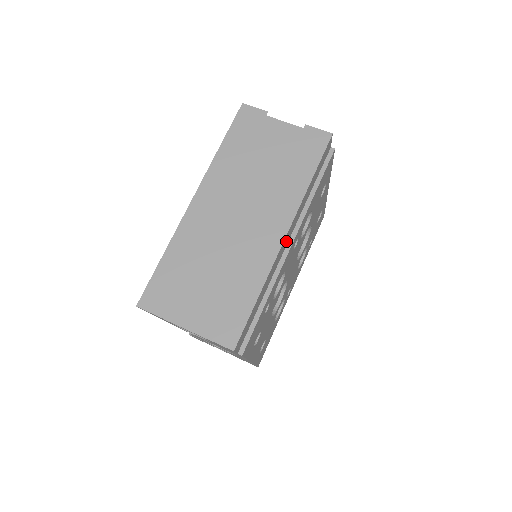
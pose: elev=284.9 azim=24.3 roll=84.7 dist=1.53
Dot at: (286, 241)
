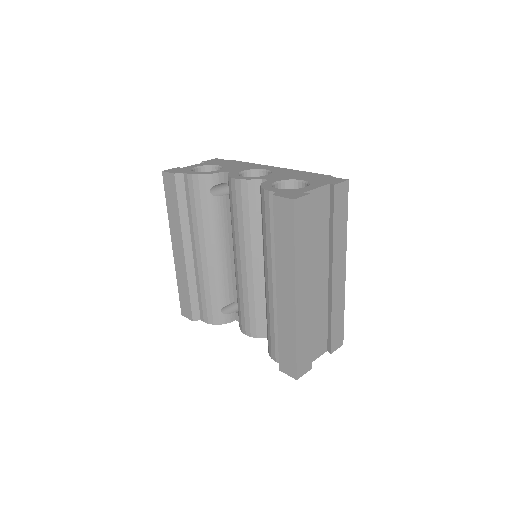
Dot at: occluded
